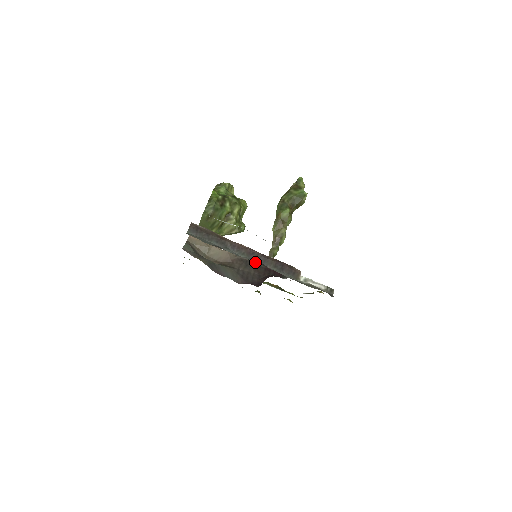
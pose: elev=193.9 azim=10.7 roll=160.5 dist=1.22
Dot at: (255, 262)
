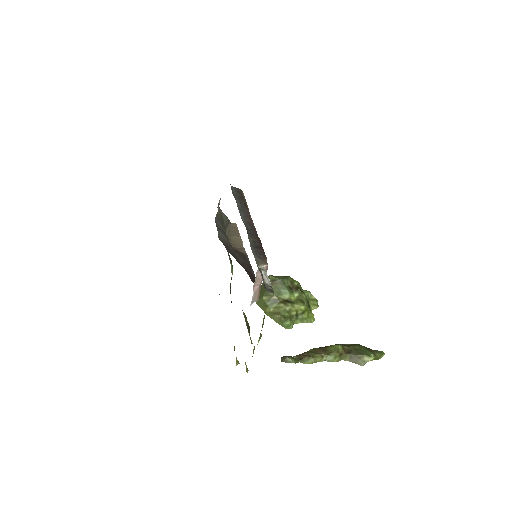
Dot at: occluded
